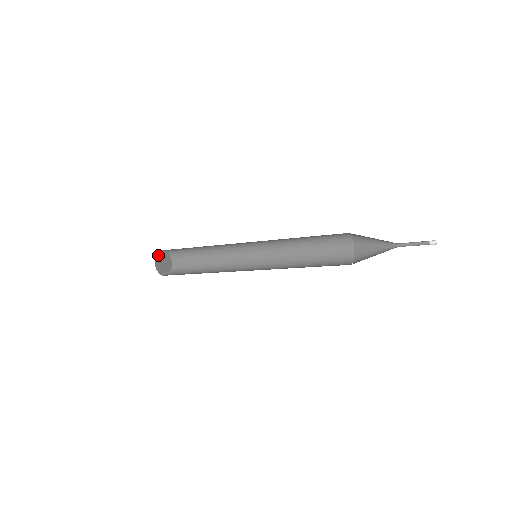
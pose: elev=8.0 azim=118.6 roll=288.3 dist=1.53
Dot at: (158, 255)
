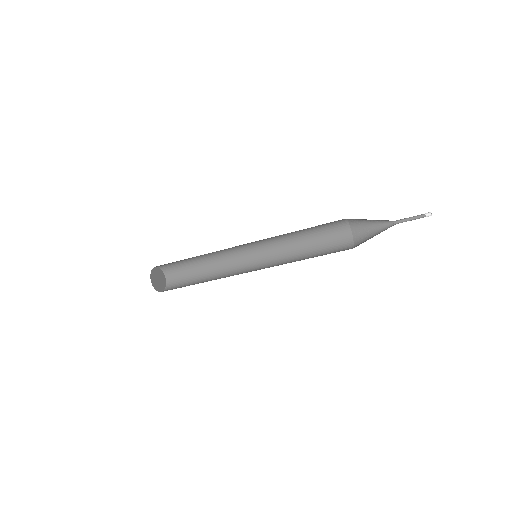
Dot at: (159, 270)
